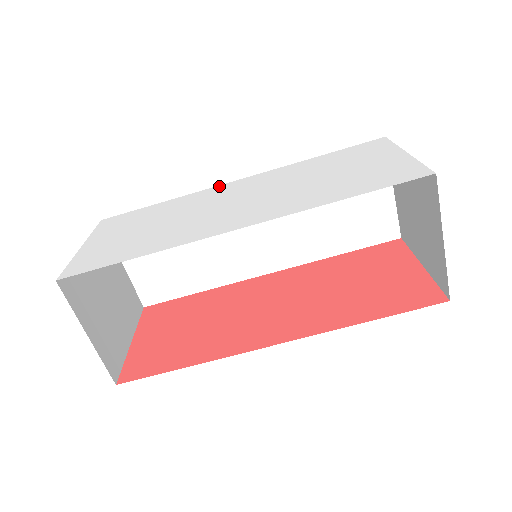
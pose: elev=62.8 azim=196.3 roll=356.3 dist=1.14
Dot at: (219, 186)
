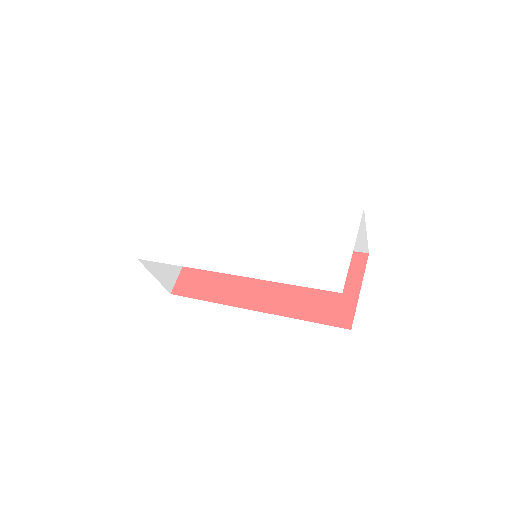
Dot at: (245, 199)
